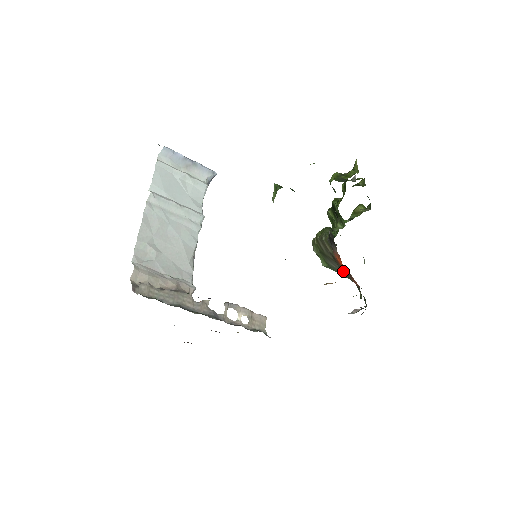
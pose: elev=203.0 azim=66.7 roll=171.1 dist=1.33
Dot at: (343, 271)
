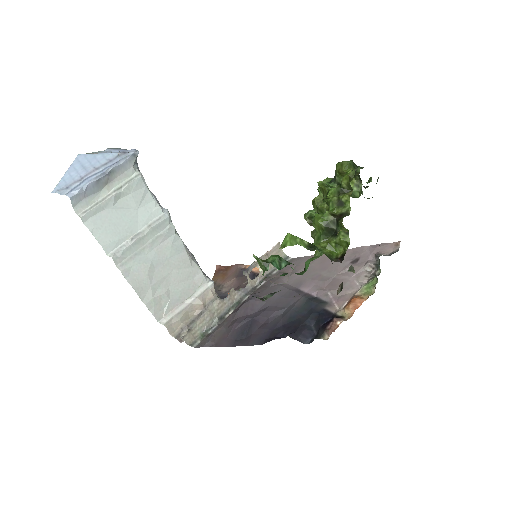
Dot at: occluded
